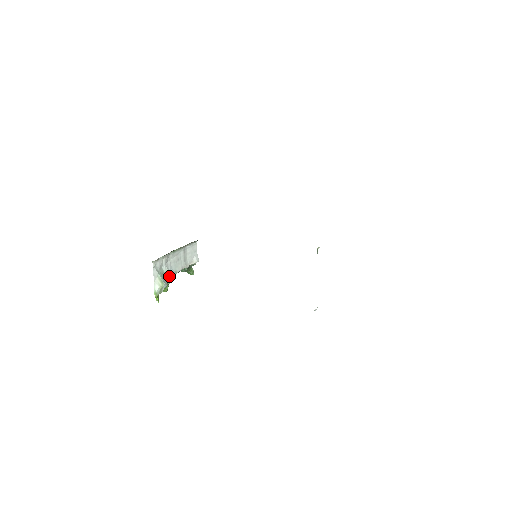
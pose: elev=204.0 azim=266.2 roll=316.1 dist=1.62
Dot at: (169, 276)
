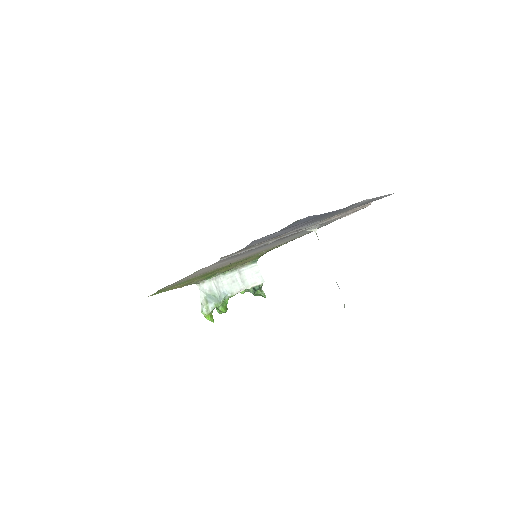
Dot at: (221, 297)
